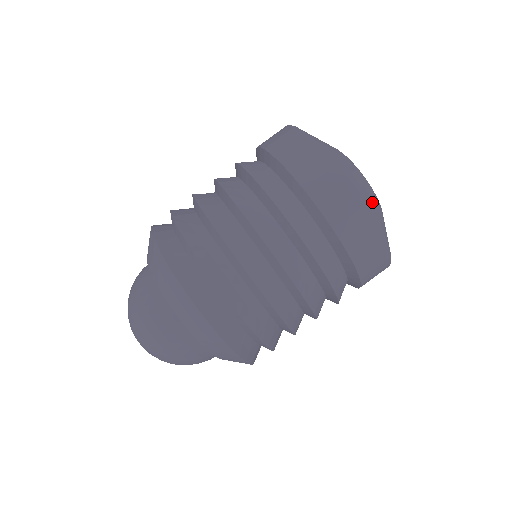
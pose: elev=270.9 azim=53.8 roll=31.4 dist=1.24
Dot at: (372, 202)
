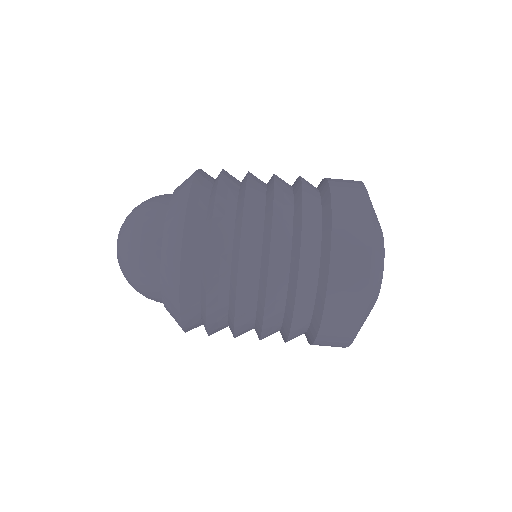
Dot at: occluded
